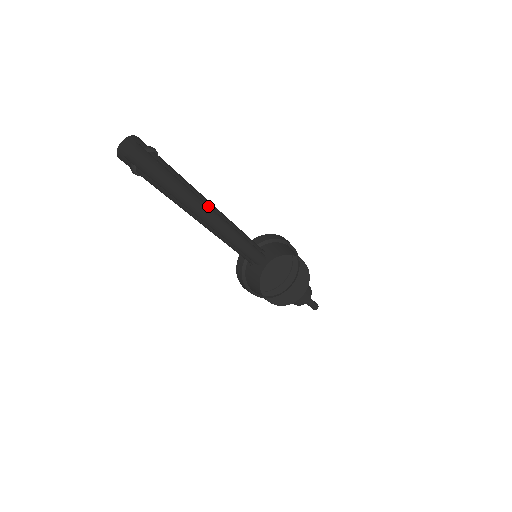
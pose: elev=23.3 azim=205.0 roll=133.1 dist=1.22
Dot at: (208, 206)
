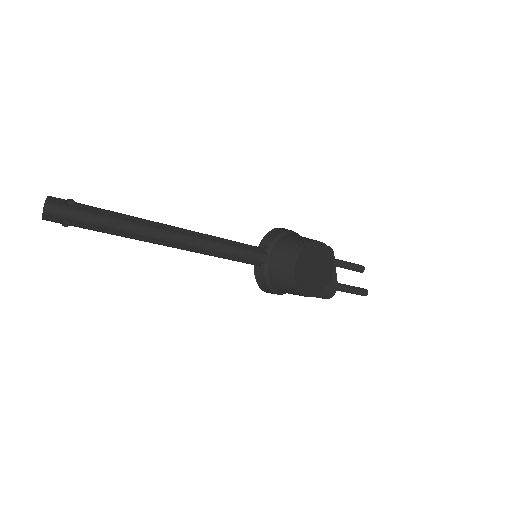
Dot at: (161, 233)
